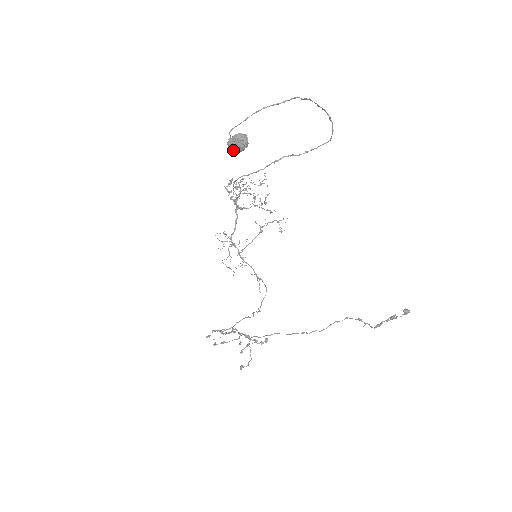
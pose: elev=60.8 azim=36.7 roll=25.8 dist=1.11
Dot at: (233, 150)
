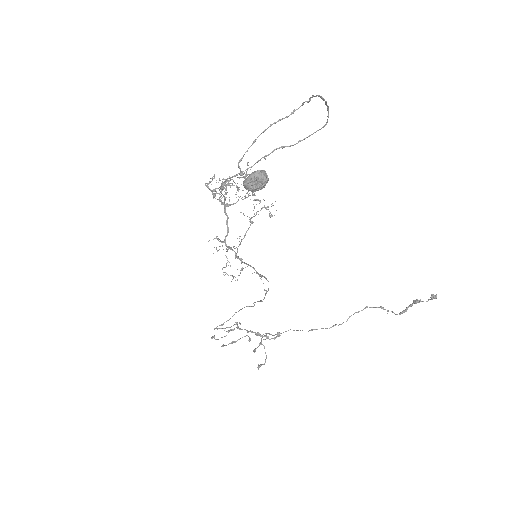
Dot at: (251, 191)
